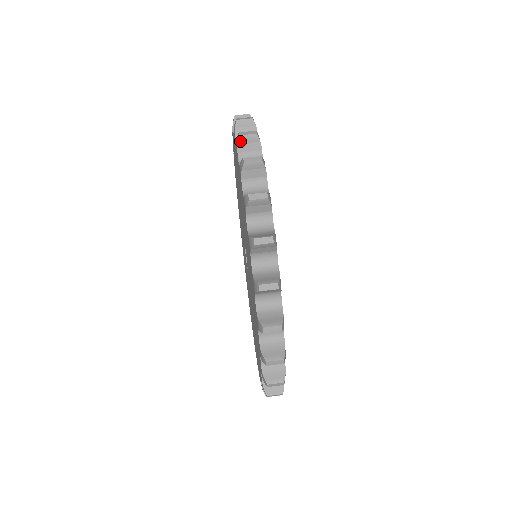
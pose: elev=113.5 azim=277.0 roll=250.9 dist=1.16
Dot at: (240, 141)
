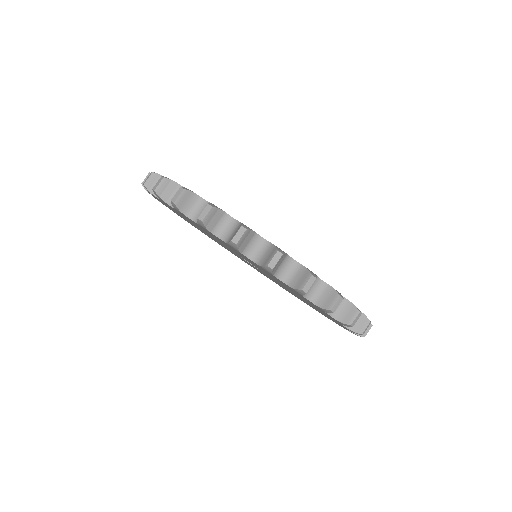
Dot at: (305, 293)
